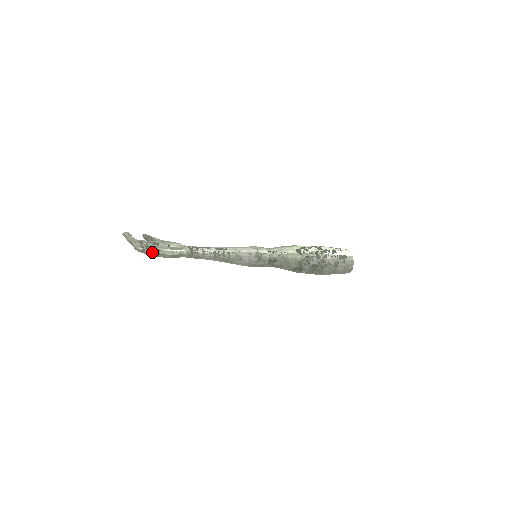
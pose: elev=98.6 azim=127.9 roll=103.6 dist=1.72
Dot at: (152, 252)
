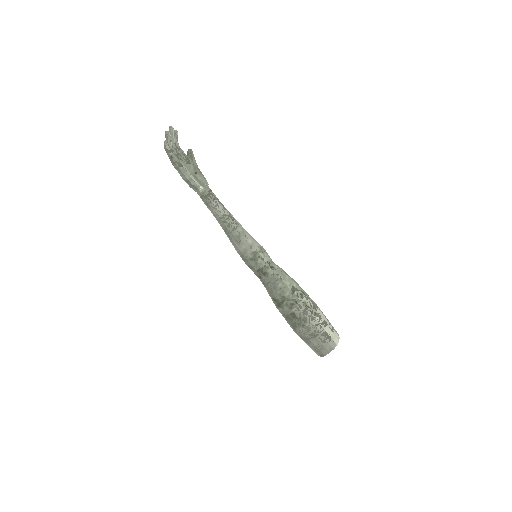
Dot at: (175, 161)
